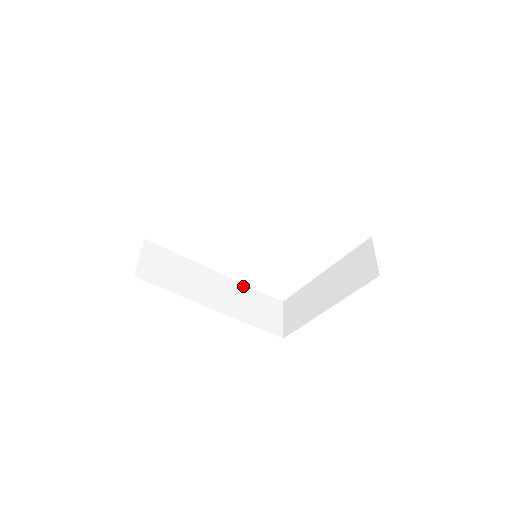
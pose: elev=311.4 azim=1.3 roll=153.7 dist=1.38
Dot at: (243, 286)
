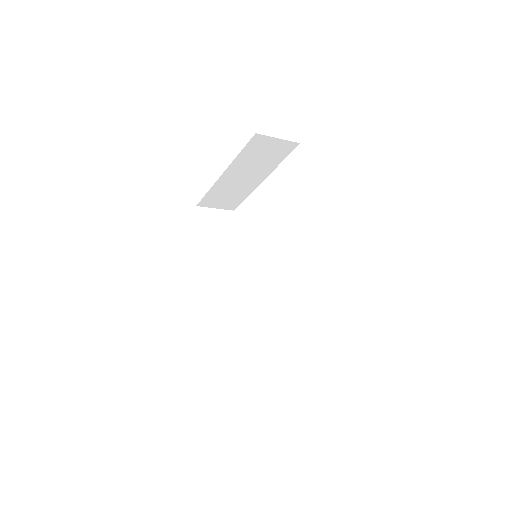
Dot at: (246, 308)
